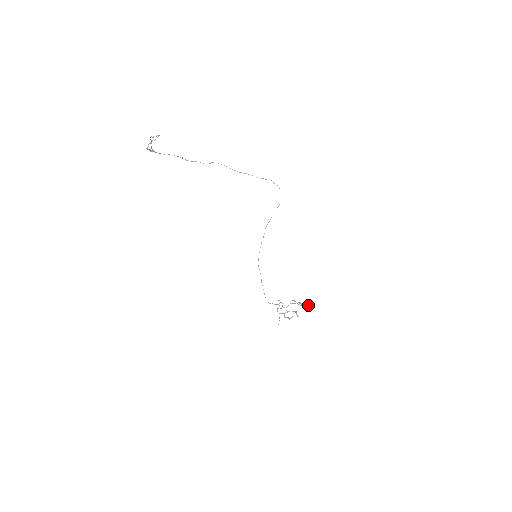
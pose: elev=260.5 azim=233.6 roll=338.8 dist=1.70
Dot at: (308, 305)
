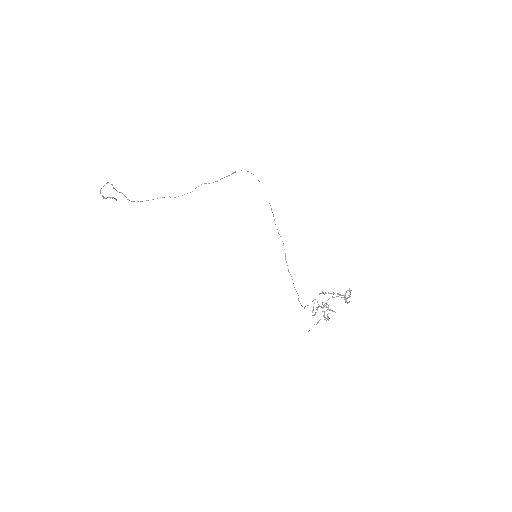
Dot at: (350, 293)
